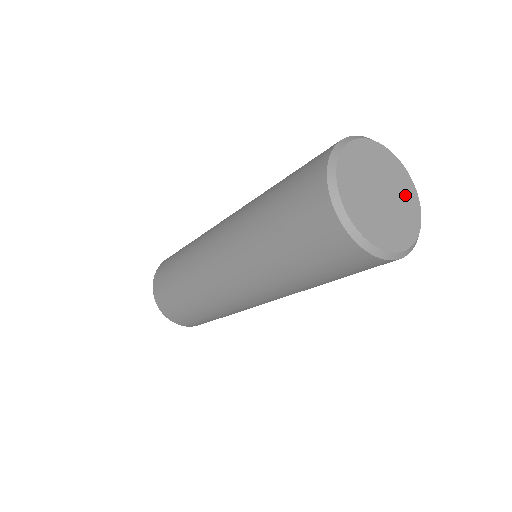
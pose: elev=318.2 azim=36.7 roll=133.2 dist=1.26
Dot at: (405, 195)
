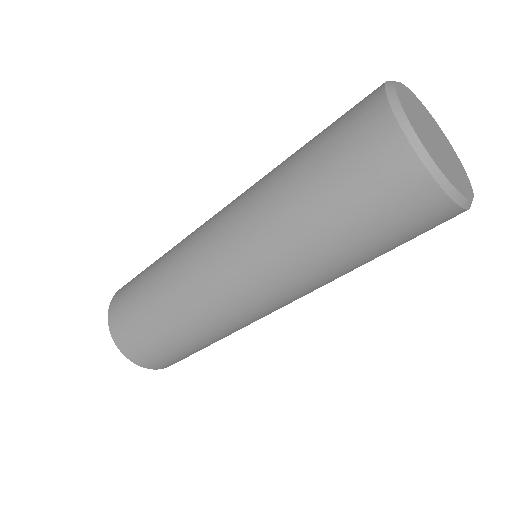
Dot at: (453, 156)
